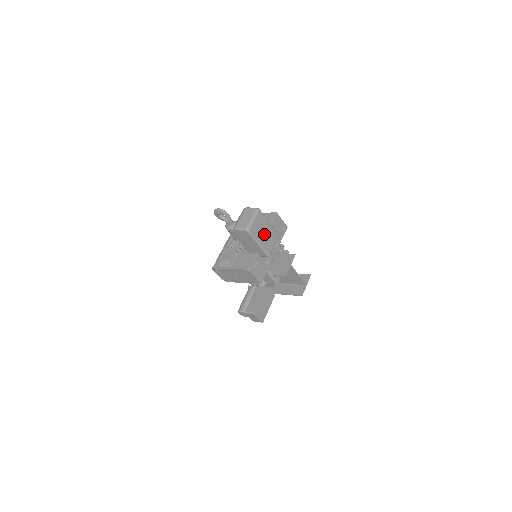
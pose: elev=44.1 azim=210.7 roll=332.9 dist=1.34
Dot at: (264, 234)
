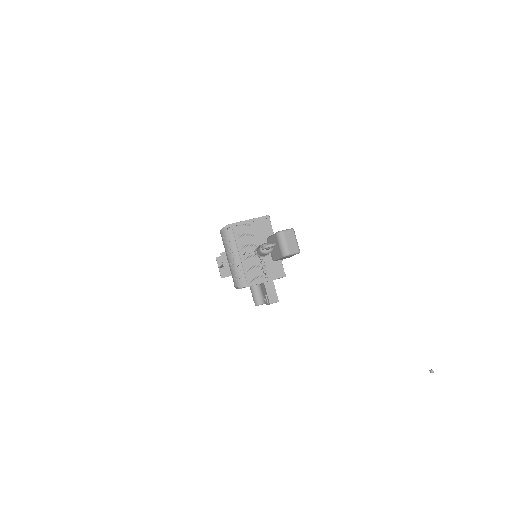
Dot at: occluded
